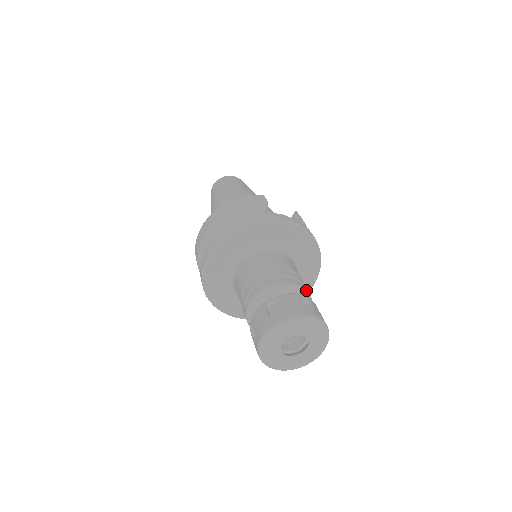
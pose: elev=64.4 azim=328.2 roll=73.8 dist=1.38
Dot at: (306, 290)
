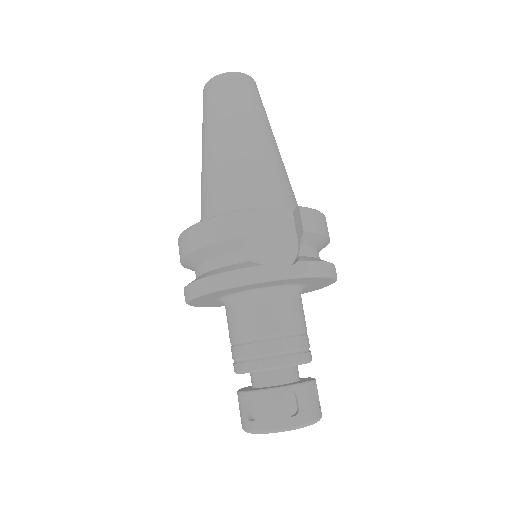
Dot at: (296, 364)
